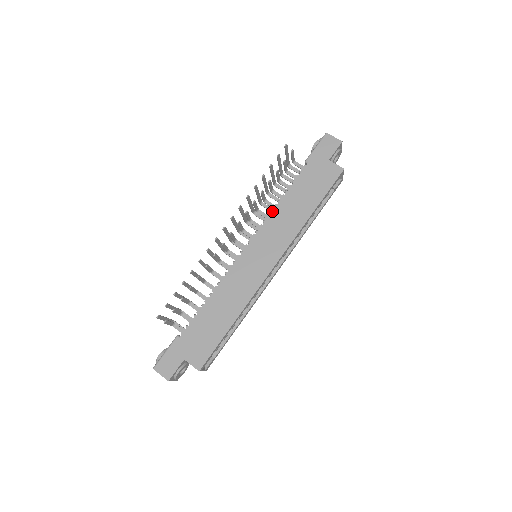
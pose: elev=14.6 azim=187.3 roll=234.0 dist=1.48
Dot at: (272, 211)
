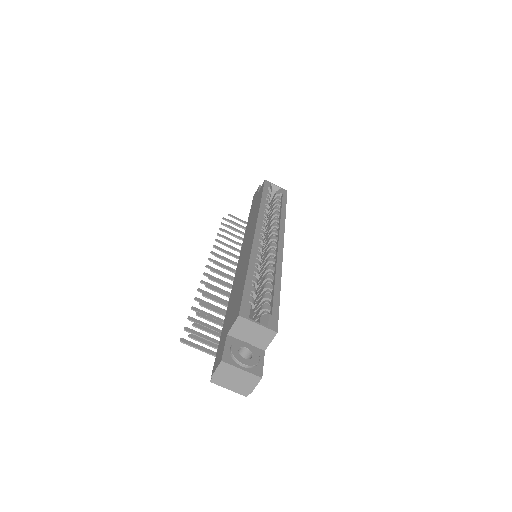
Dot at: (244, 236)
